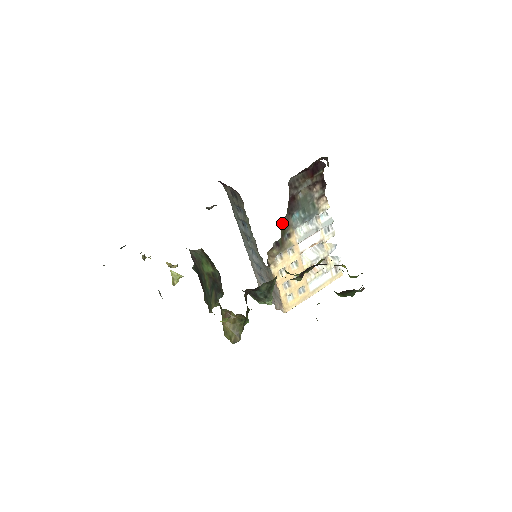
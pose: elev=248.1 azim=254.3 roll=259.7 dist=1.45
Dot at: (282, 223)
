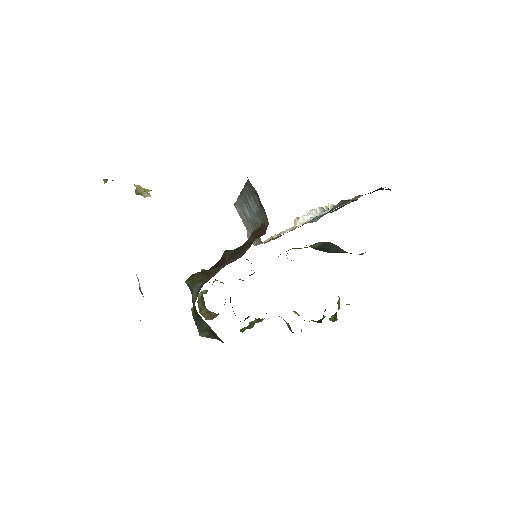
Dot at: occluded
